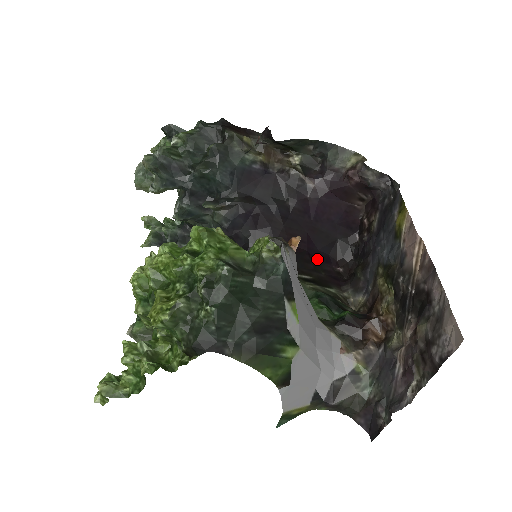
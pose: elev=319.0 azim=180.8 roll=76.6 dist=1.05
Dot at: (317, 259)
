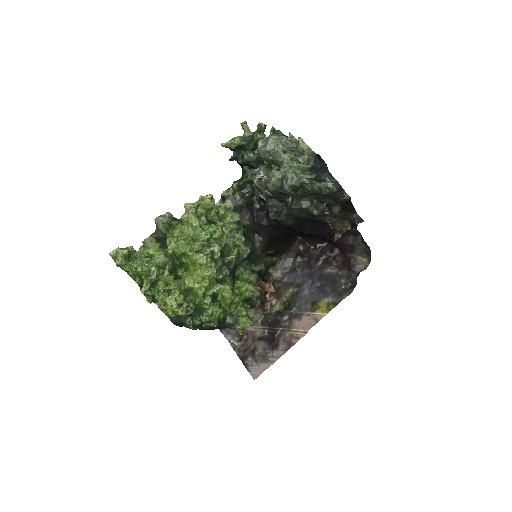
Dot at: occluded
